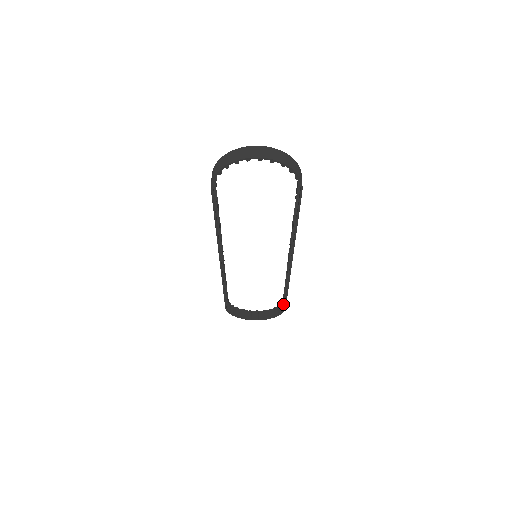
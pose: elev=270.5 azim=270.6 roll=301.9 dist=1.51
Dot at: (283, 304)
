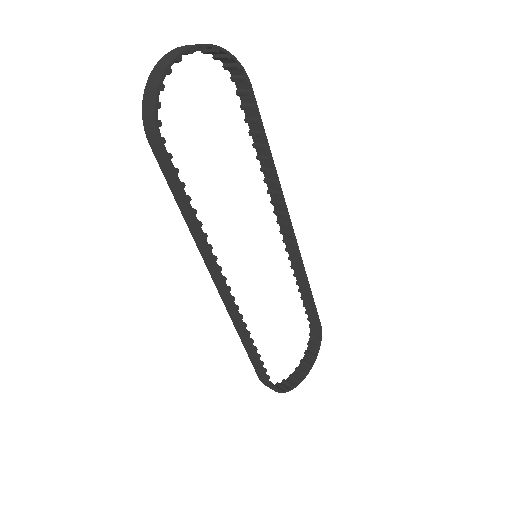
Dot at: (314, 322)
